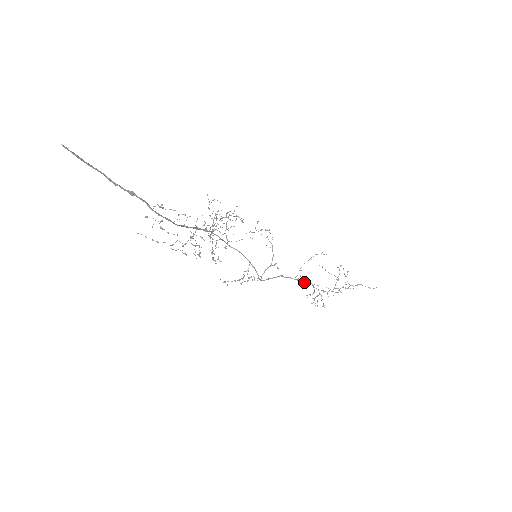
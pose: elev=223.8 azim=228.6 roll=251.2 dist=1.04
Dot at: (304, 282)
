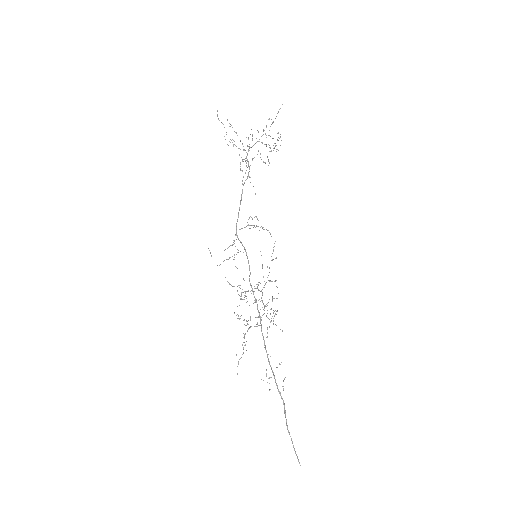
Dot at: occluded
